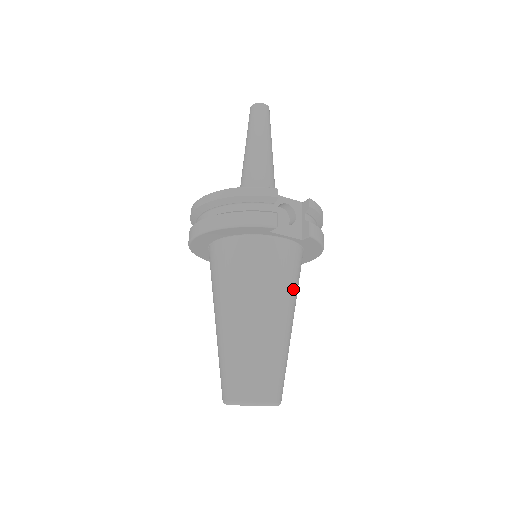
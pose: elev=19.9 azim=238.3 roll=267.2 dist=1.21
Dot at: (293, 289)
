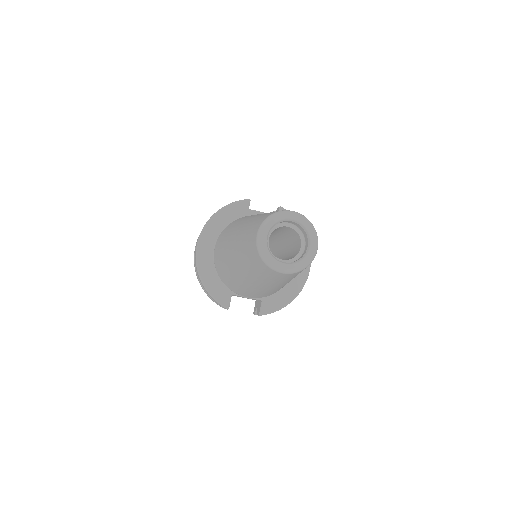
Dot at: occluded
